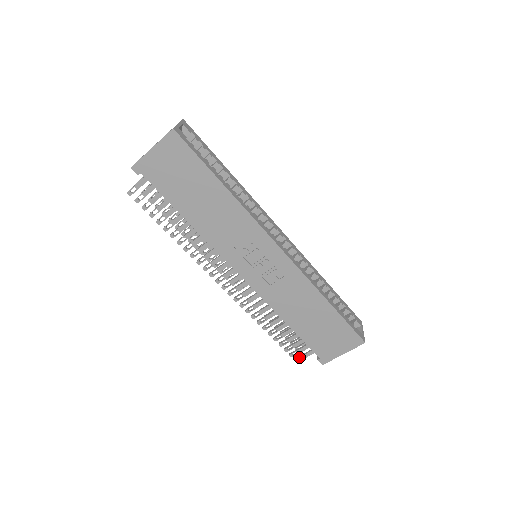
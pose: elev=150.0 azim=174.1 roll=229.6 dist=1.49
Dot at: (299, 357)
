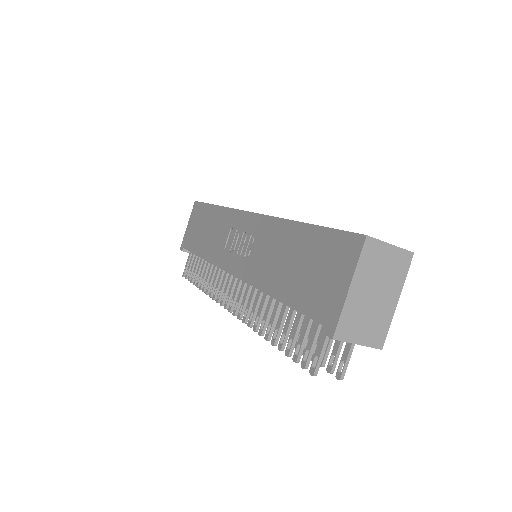
Dot at: (313, 360)
